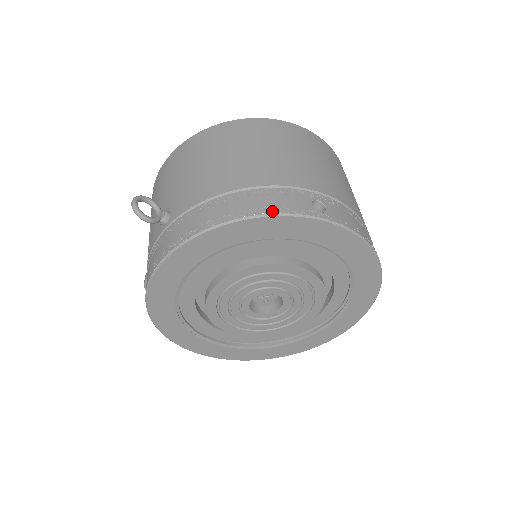
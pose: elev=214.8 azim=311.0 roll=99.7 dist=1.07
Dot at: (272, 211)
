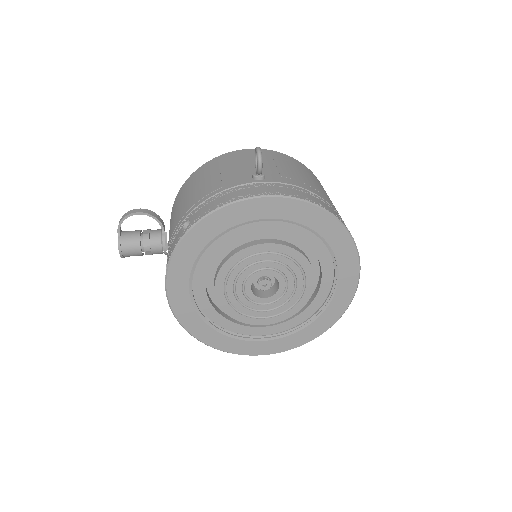
Dot at: (344, 224)
